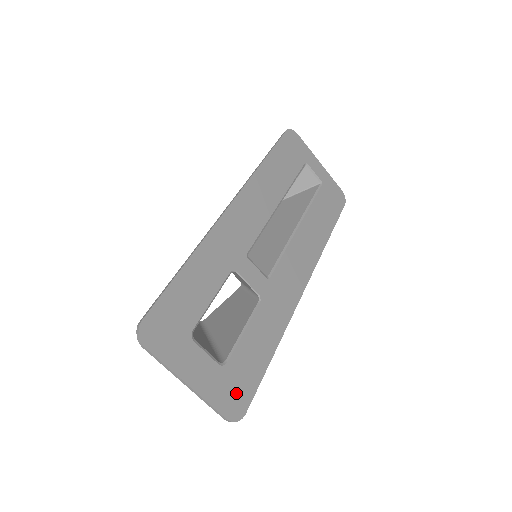
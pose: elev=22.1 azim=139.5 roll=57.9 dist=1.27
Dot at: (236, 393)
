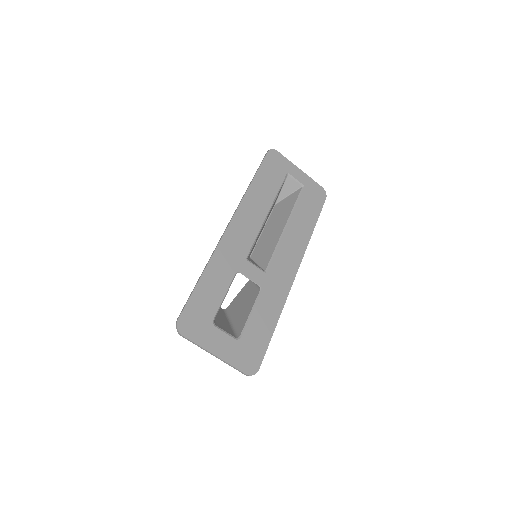
Dot at: (250, 356)
